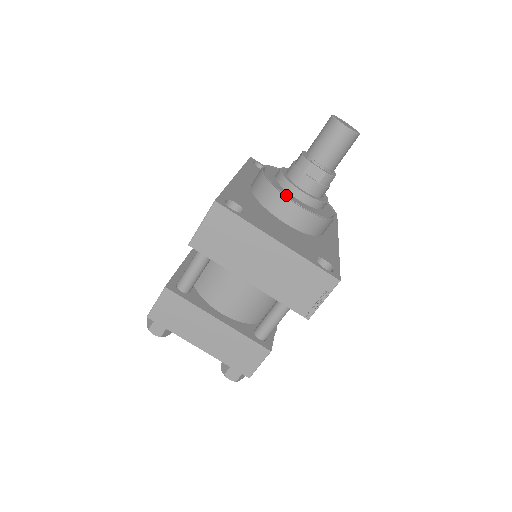
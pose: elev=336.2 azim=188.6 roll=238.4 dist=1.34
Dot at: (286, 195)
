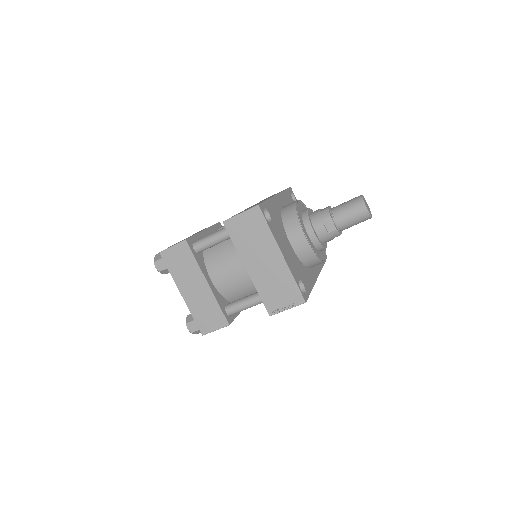
Dot at: (303, 228)
